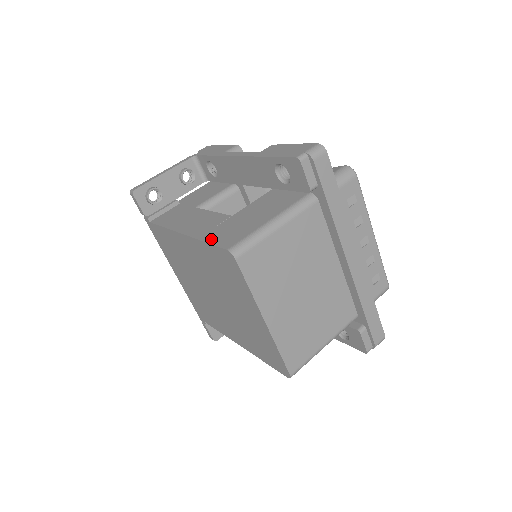
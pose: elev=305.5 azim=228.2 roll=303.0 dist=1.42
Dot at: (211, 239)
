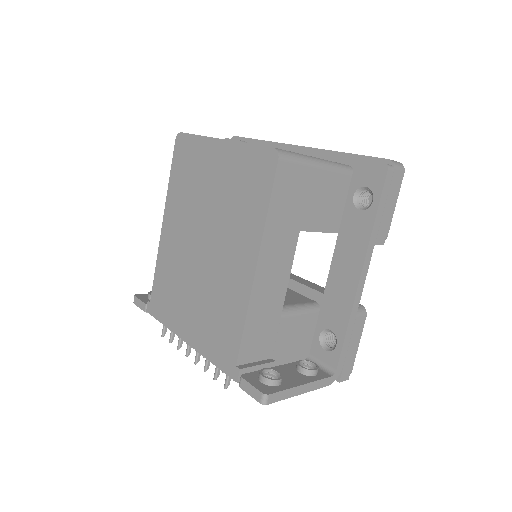
Dot at: occluded
